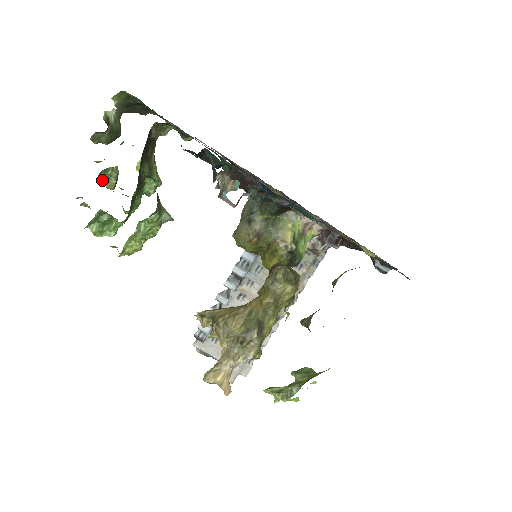
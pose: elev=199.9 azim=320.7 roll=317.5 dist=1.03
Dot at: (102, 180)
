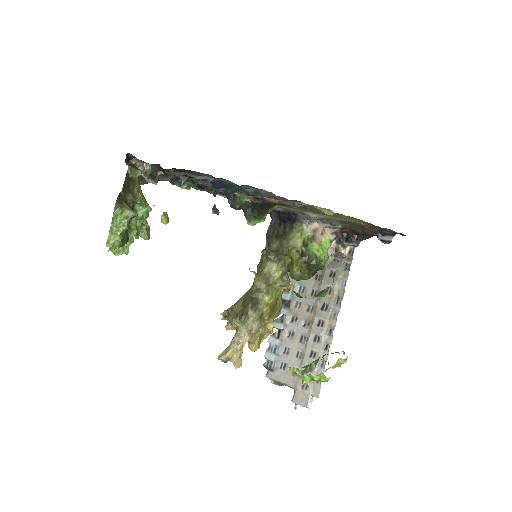
Dot at: occluded
